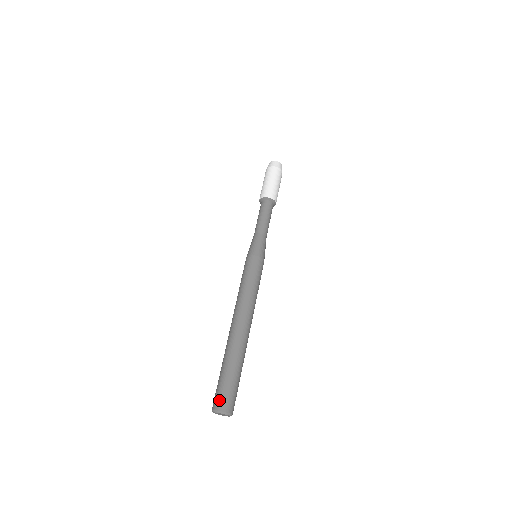
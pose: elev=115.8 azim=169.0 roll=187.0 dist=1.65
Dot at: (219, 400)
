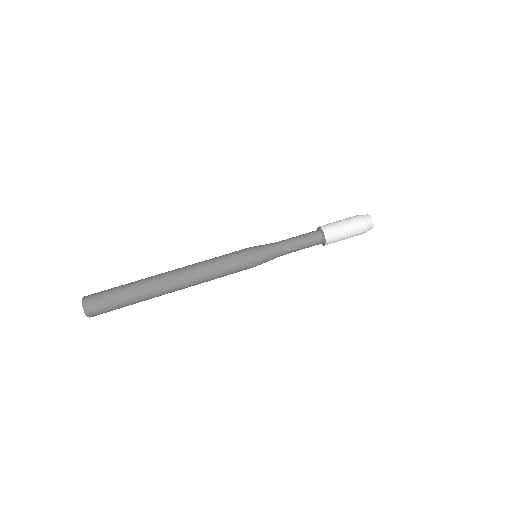
Dot at: (94, 293)
